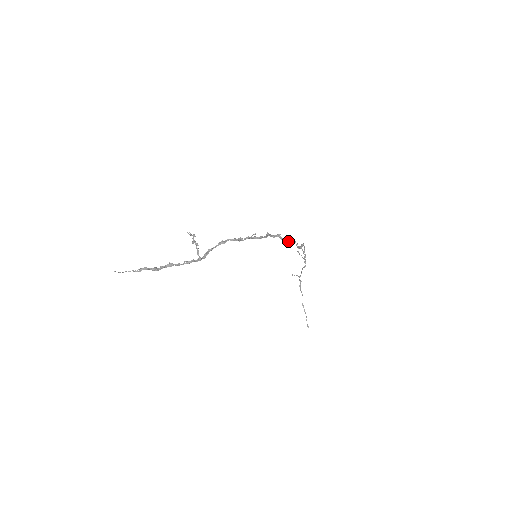
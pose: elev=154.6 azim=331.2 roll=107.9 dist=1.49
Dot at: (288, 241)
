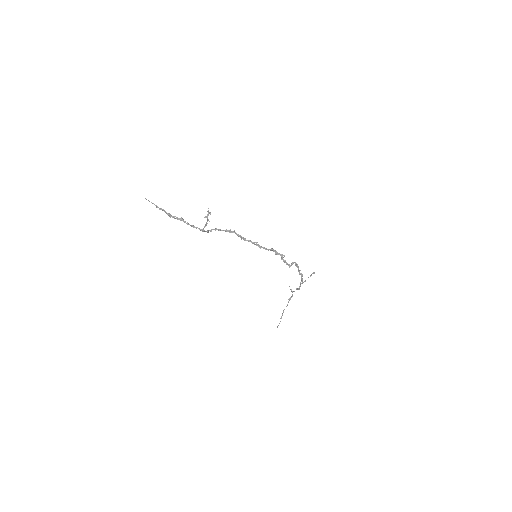
Dot at: (288, 264)
